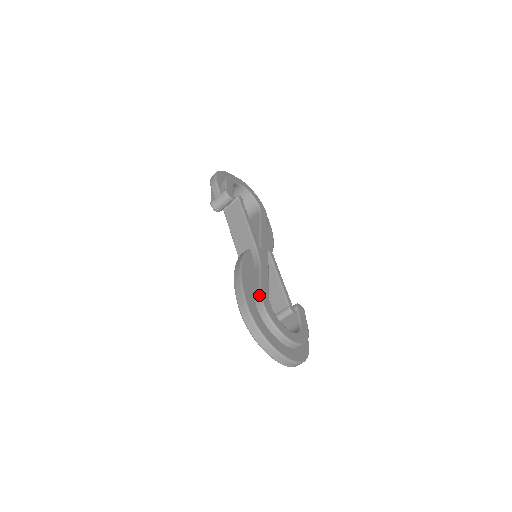
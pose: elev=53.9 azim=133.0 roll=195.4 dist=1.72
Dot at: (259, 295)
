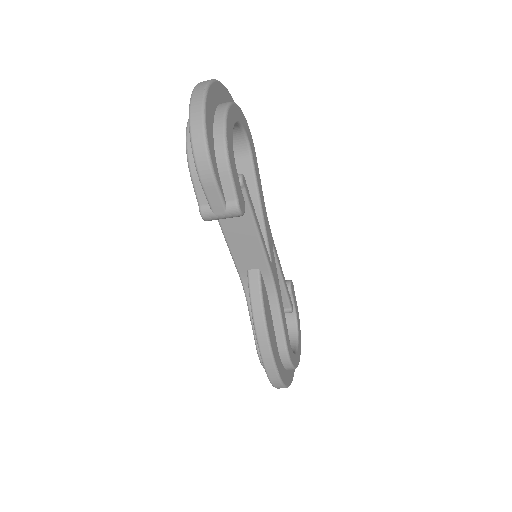
Dot at: (286, 354)
